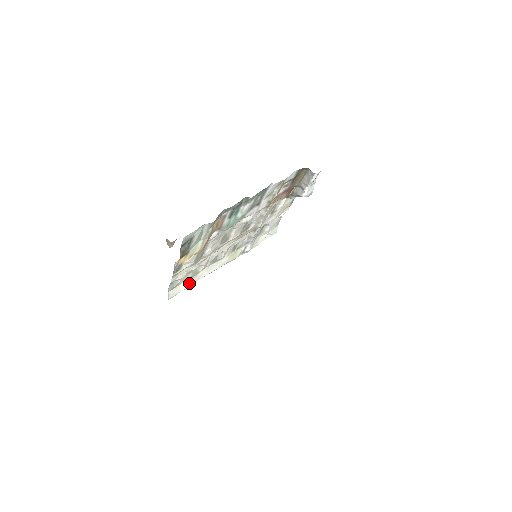
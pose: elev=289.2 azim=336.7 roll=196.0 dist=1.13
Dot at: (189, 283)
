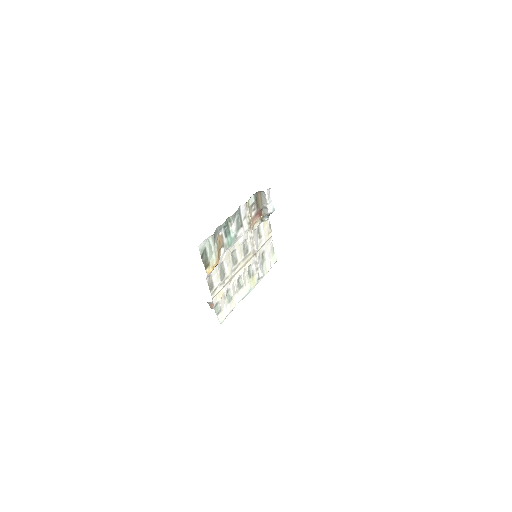
Dot at: (229, 308)
